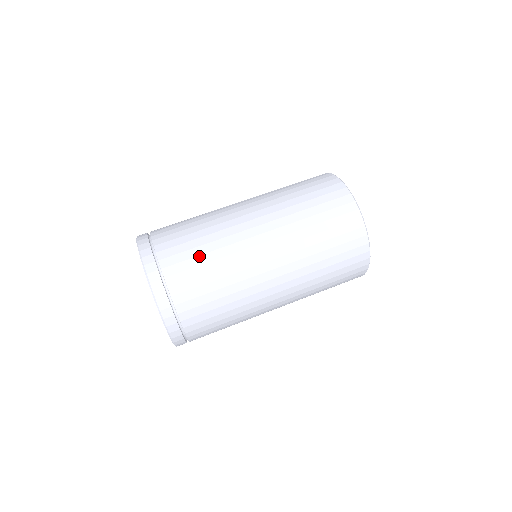
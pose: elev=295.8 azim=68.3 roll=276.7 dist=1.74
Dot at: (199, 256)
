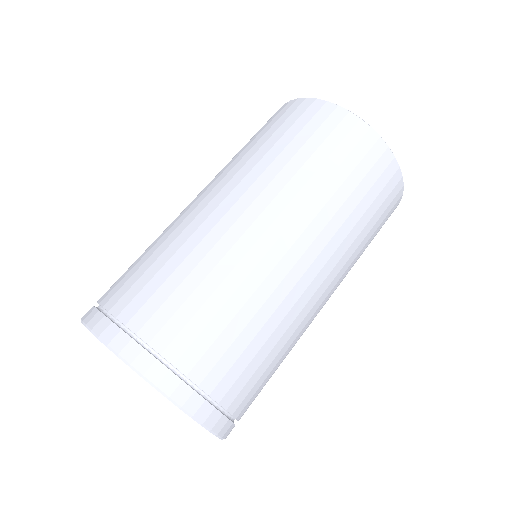
Dot at: (265, 360)
